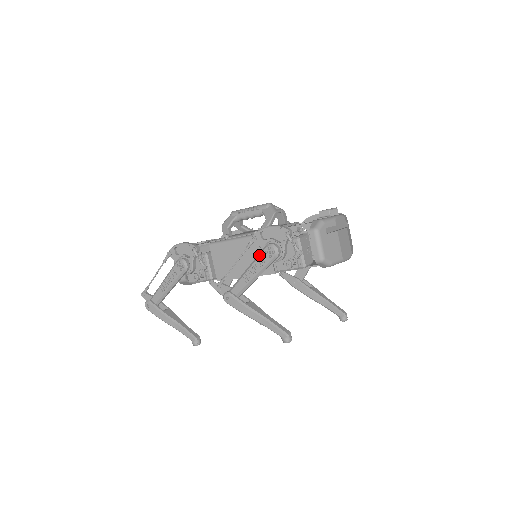
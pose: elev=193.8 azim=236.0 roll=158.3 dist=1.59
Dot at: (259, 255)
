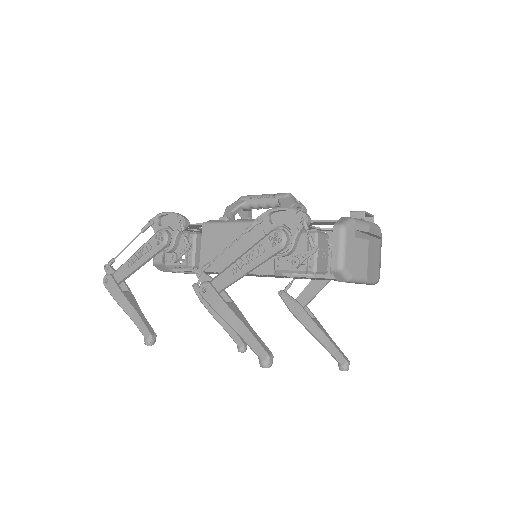
Dot at: (260, 240)
